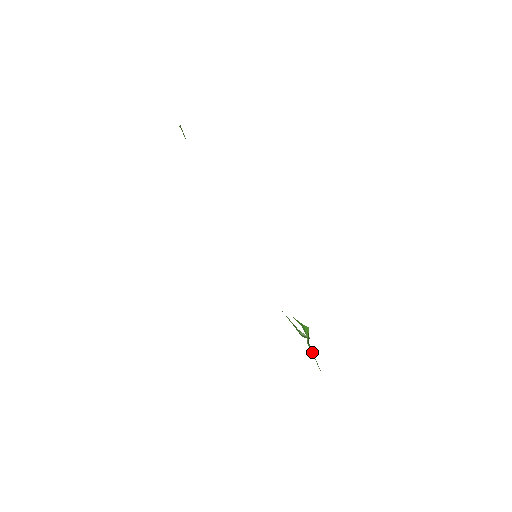
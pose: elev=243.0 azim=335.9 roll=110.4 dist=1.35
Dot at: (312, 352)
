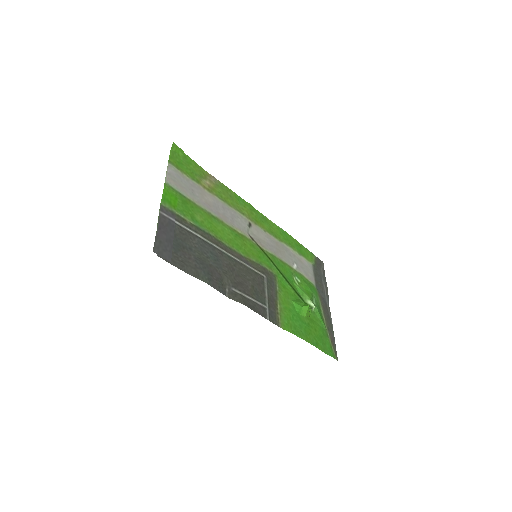
Dot at: (319, 316)
